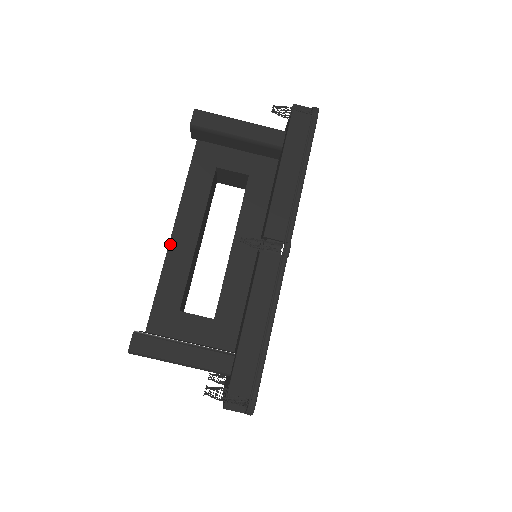
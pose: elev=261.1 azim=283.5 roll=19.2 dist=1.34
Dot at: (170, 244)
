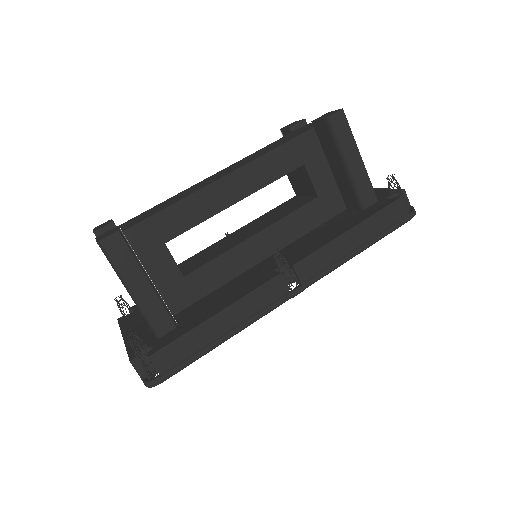
Dot at: (212, 184)
